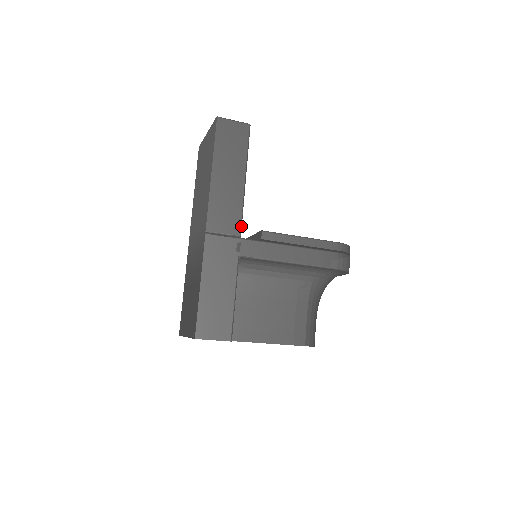
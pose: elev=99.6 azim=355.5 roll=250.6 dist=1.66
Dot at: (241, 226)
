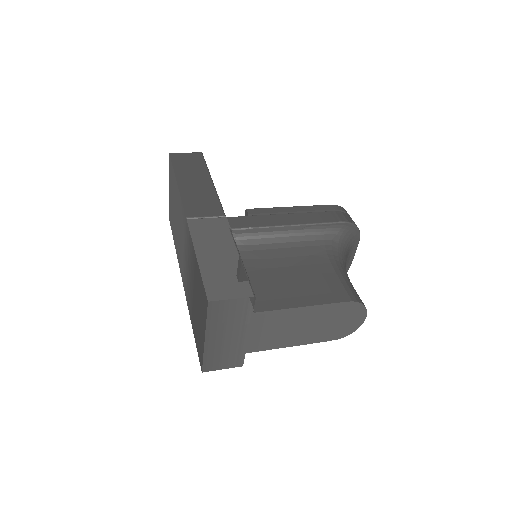
Dot at: (222, 209)
